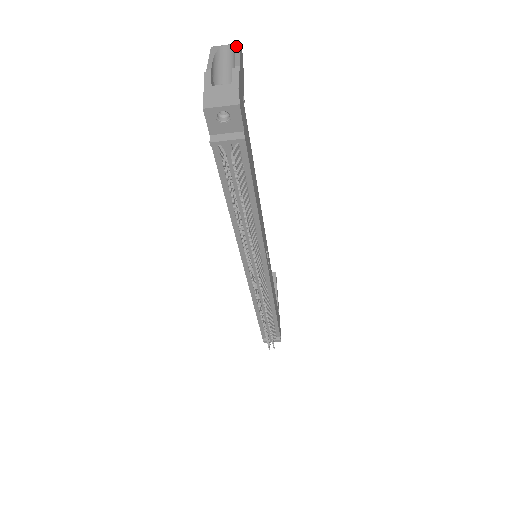
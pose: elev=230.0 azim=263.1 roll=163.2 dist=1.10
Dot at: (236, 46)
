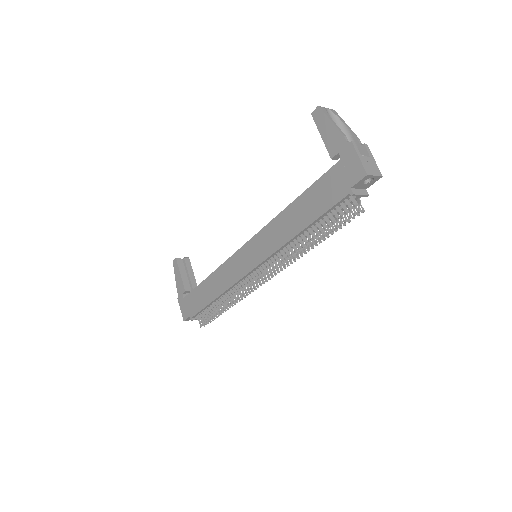
Dot at: (336, 113)
